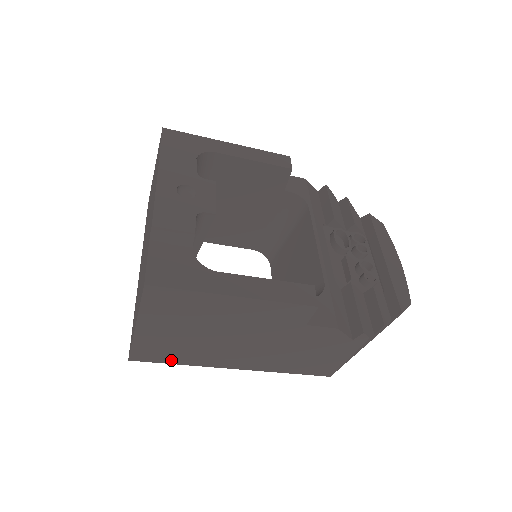
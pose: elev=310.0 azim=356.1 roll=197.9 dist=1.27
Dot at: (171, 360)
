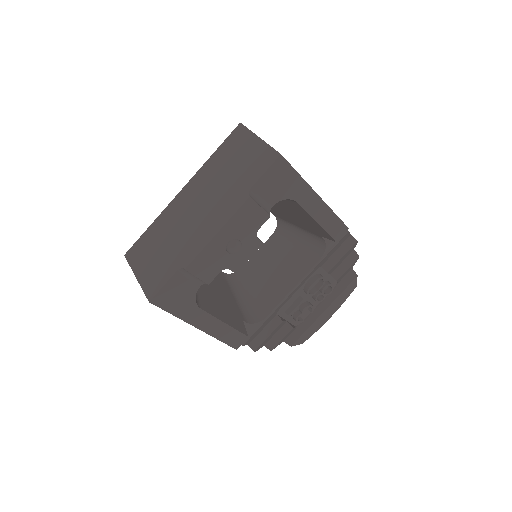
Dot at: occluded
